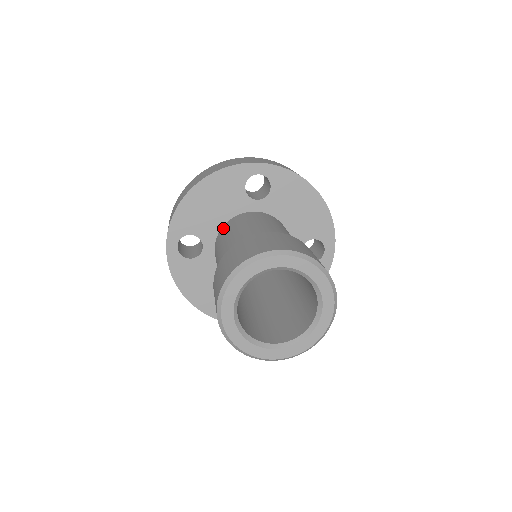
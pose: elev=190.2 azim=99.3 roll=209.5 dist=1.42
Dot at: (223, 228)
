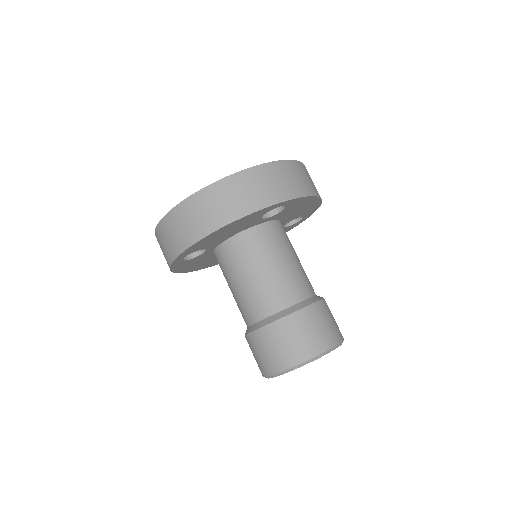
Dot at: (232, 244)
